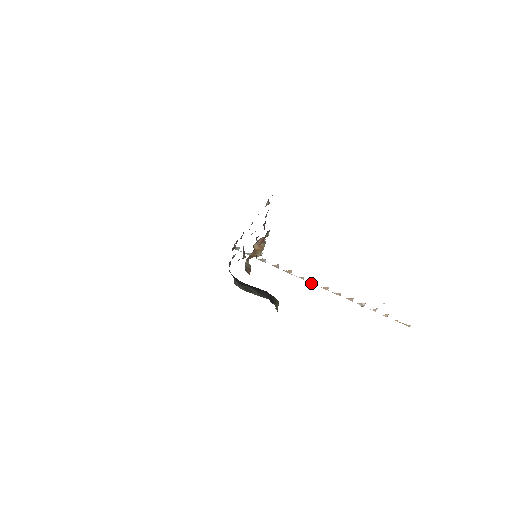
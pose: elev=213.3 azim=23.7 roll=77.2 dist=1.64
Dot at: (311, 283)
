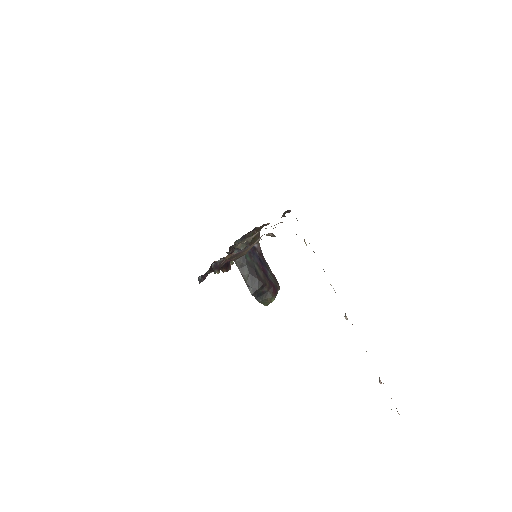
Dot at: occluded
